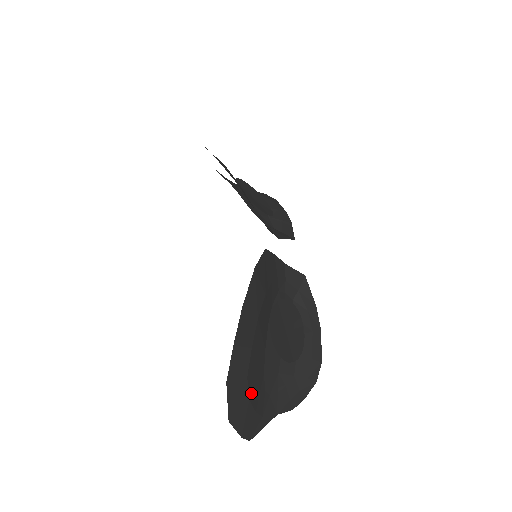
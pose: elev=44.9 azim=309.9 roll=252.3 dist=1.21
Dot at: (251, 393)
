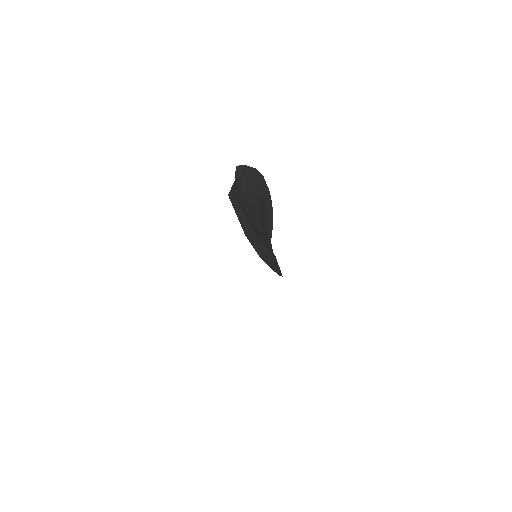
Dot at: occluded
